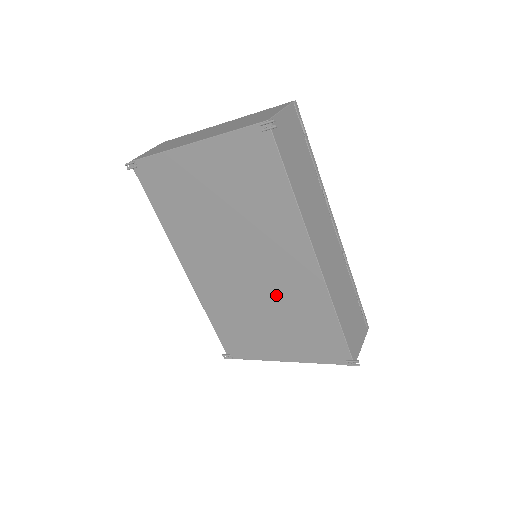
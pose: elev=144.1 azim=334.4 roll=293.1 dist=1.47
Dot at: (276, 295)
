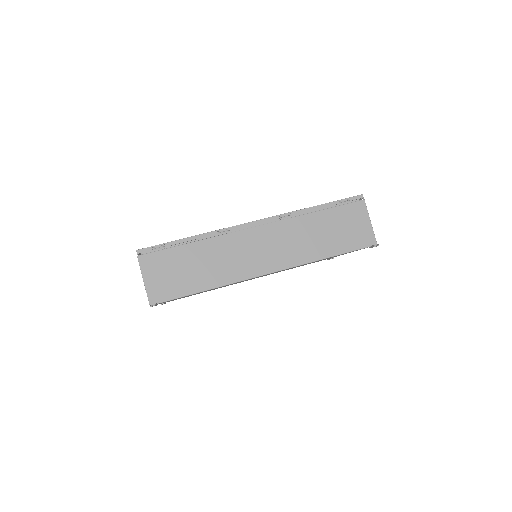
Dot at: occluded
